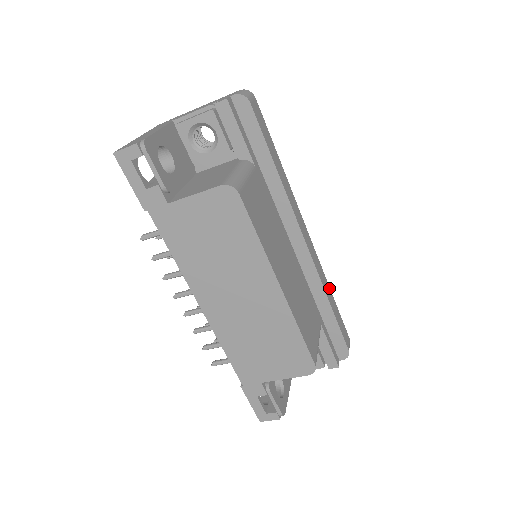
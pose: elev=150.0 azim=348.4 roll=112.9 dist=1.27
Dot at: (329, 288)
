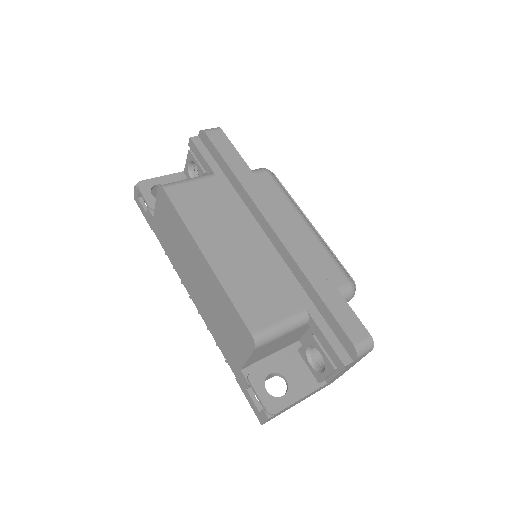
Dot at: (324, 273)
